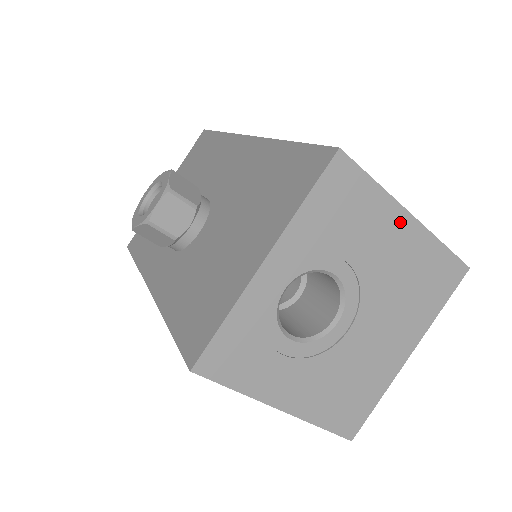
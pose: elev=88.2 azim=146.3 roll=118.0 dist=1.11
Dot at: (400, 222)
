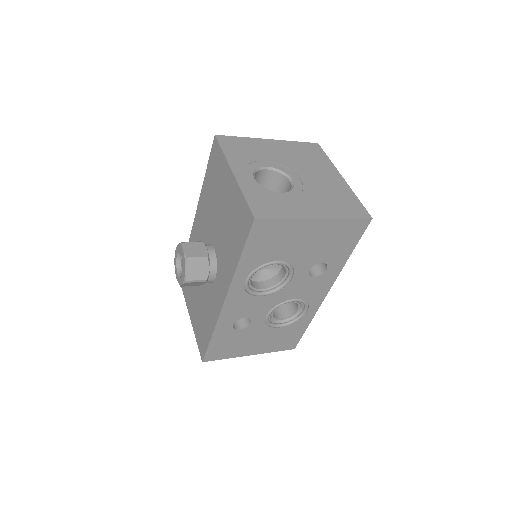
Dot at: (267, 143)
